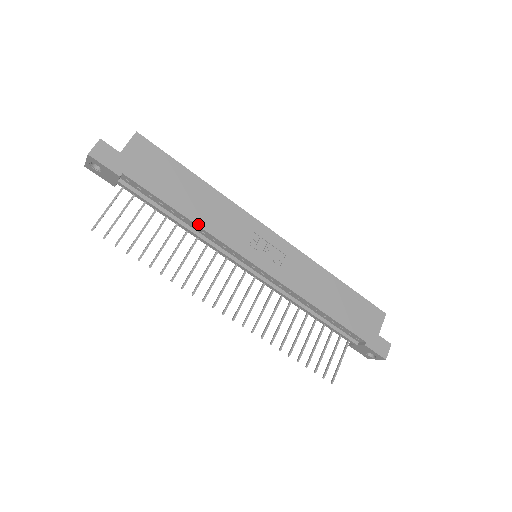
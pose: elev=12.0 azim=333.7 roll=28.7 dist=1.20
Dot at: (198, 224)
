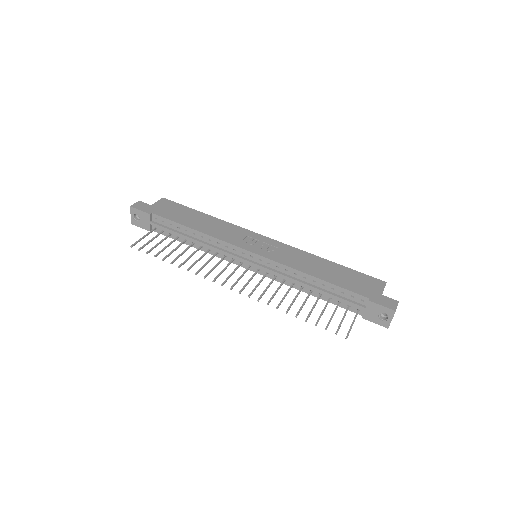
Dot at: (204, 233)
